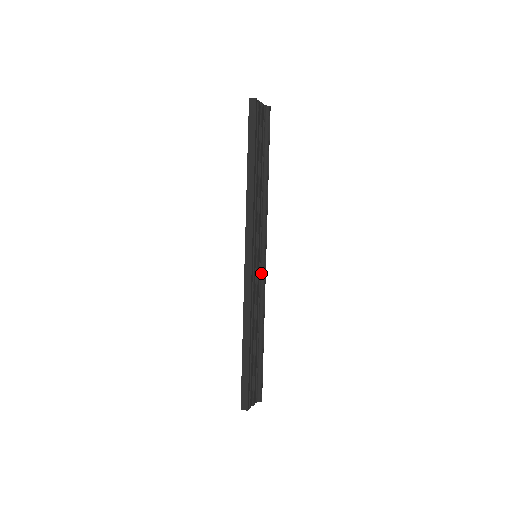
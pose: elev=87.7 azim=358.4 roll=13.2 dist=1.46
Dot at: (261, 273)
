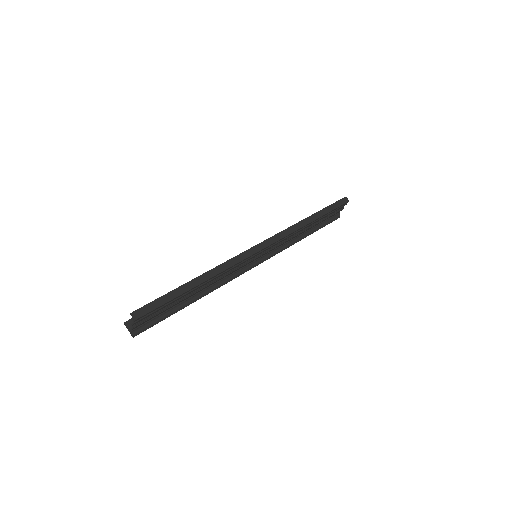
Dot at: (243, 269)
